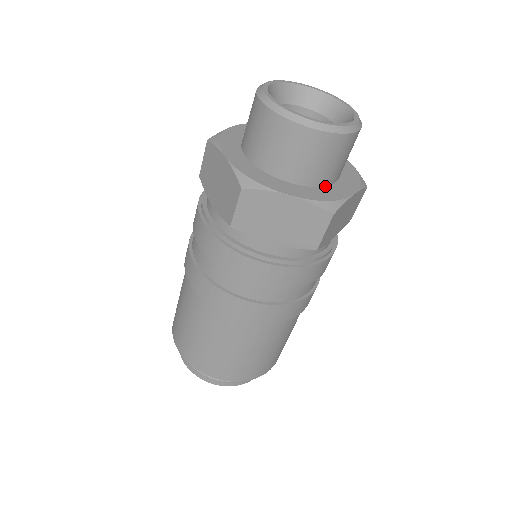
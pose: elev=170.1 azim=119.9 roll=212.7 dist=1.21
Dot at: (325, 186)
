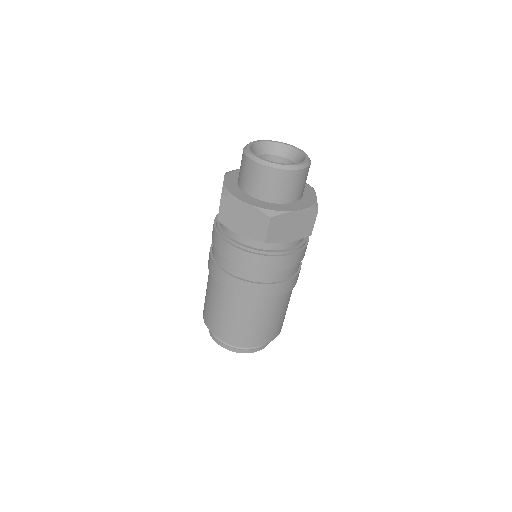
Dot at: (301, 197)
